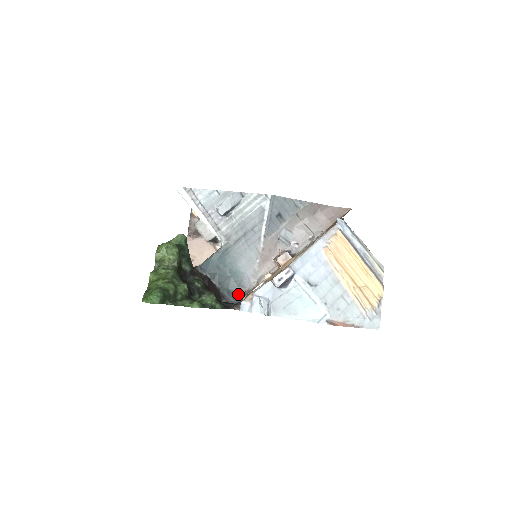
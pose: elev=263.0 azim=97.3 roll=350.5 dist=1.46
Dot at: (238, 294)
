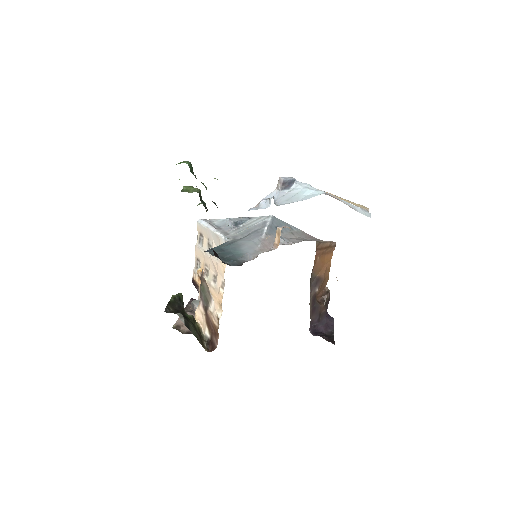
Dot at: (238, 262)
